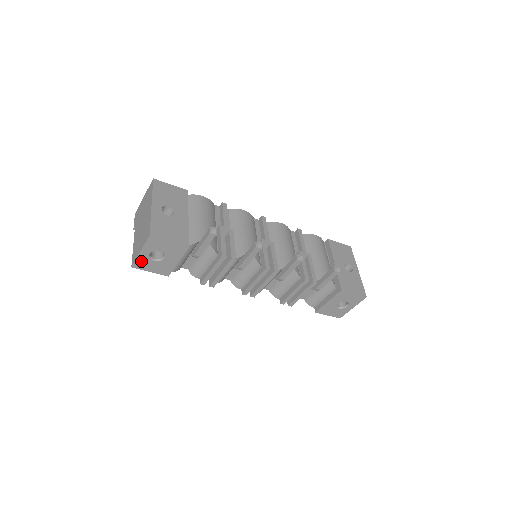
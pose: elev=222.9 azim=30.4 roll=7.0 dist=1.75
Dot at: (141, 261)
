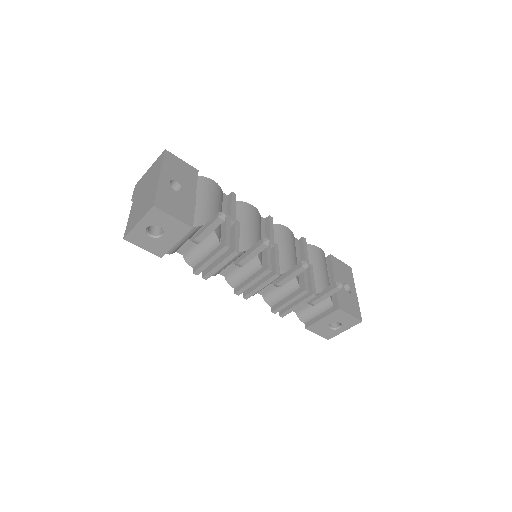
Dot at: (136, 234)
